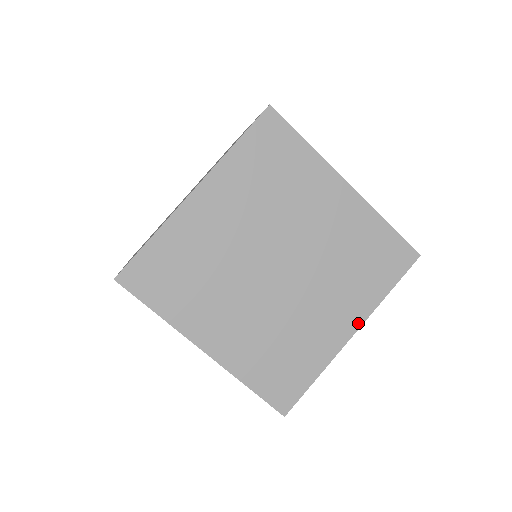
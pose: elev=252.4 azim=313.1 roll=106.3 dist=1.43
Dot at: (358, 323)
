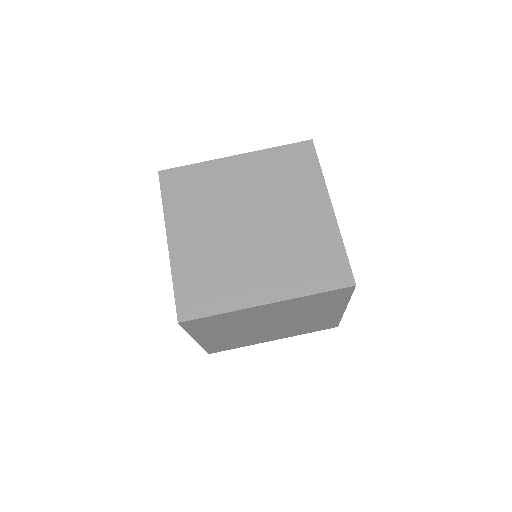
Dot at: (327, 200)
